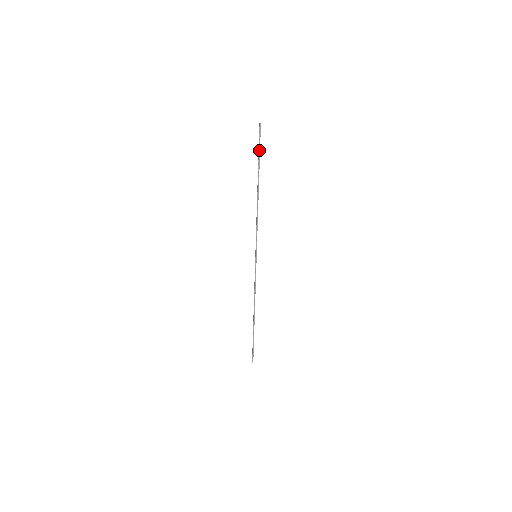
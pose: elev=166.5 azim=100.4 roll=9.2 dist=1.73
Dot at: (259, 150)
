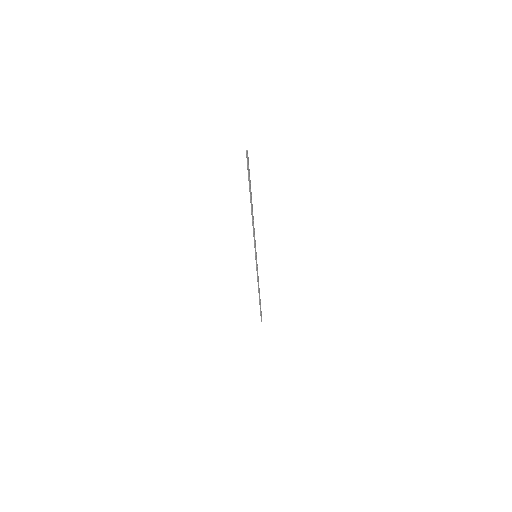
Dot at: (248, 175)
